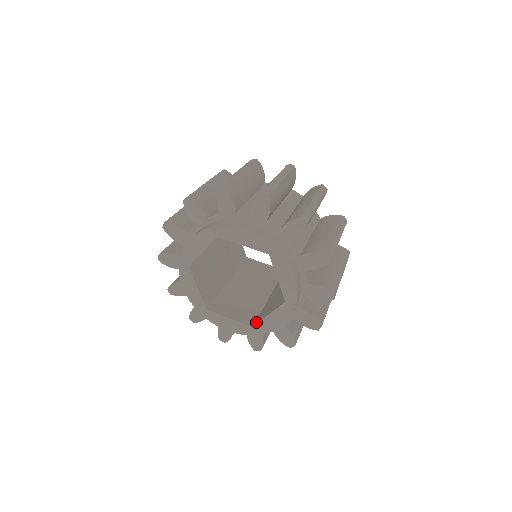
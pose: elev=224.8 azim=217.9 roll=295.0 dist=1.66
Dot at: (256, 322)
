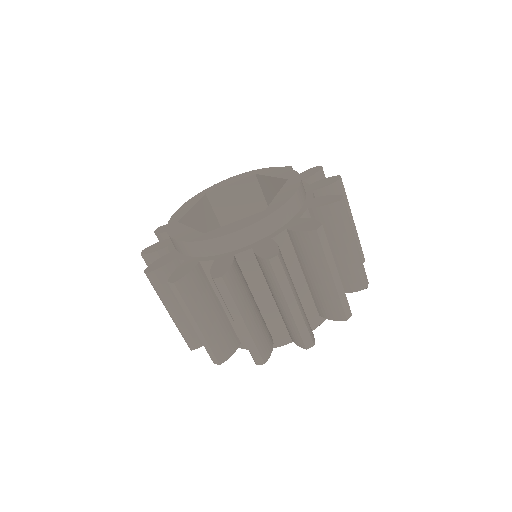
Dot at: occluded
